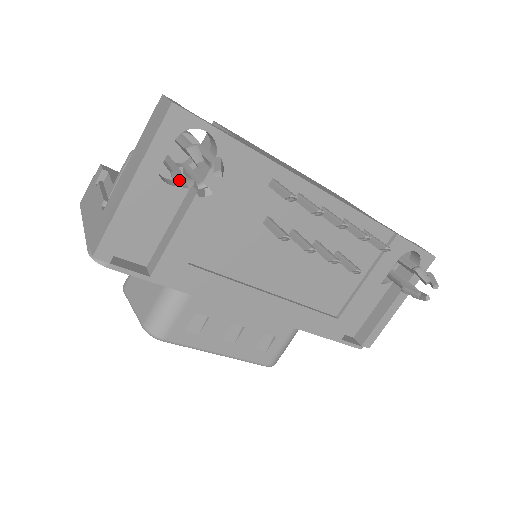
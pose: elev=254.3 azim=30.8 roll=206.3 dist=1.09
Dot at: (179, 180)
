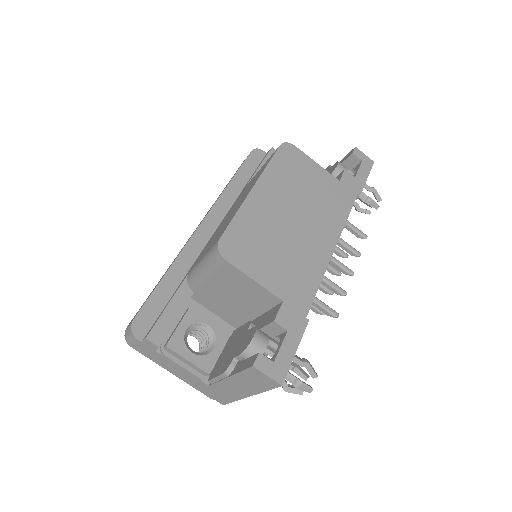
Dot at: (294, 393)
